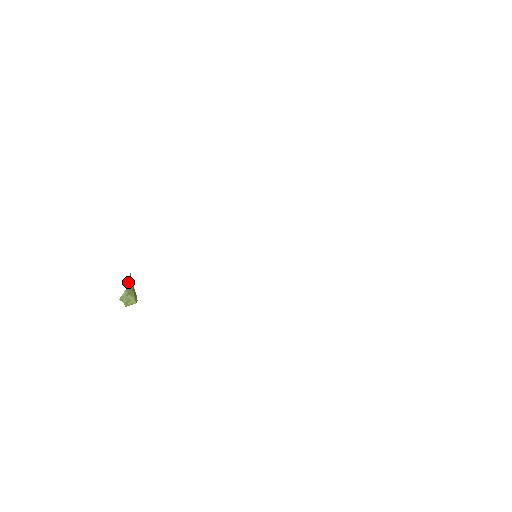
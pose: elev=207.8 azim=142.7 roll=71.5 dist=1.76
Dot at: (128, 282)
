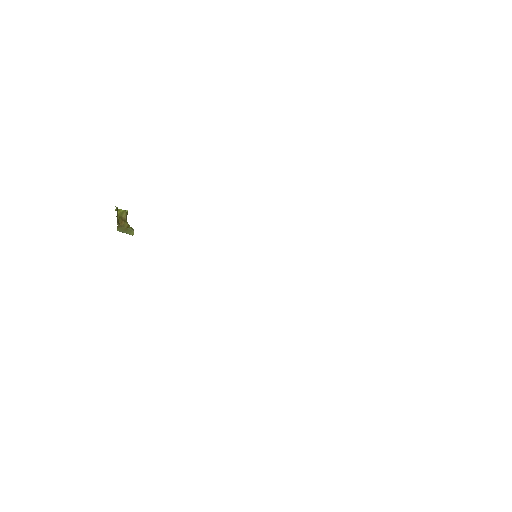
Dot at: (118, 227)
